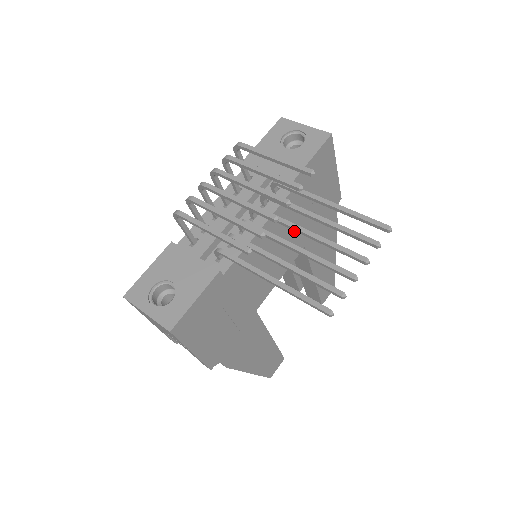
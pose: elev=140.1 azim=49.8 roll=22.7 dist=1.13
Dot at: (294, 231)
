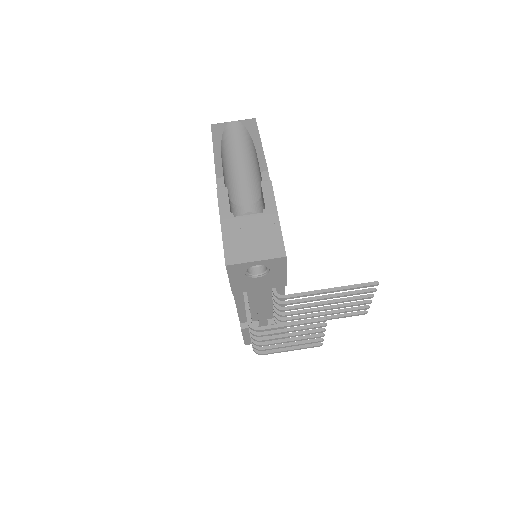
Dot at: occluded
